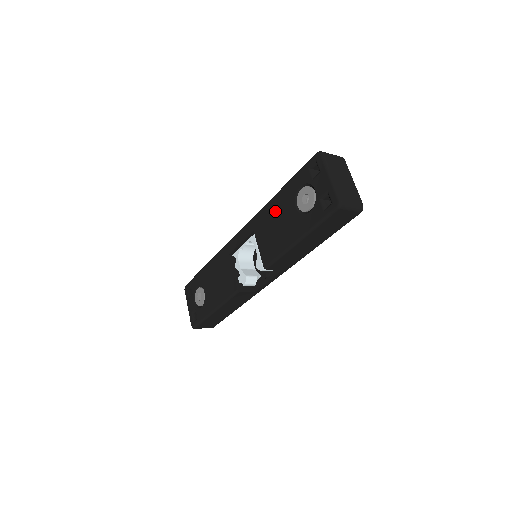
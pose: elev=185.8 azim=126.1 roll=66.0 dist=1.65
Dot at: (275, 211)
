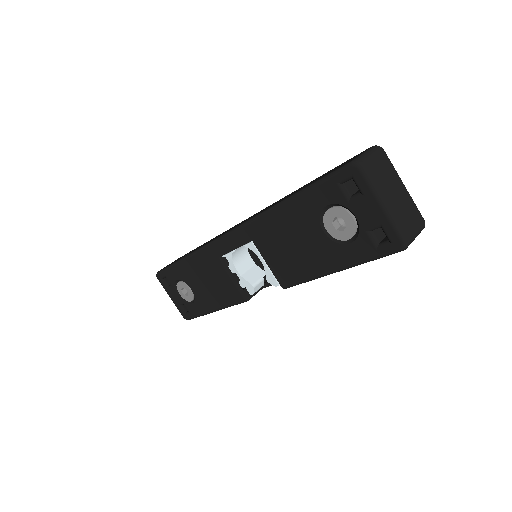
Dot at: (286, 226)
